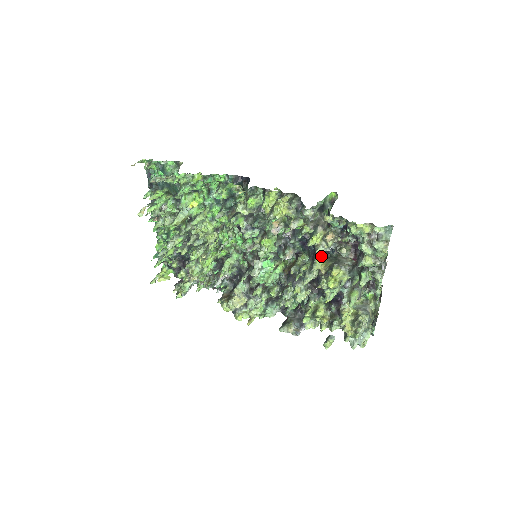
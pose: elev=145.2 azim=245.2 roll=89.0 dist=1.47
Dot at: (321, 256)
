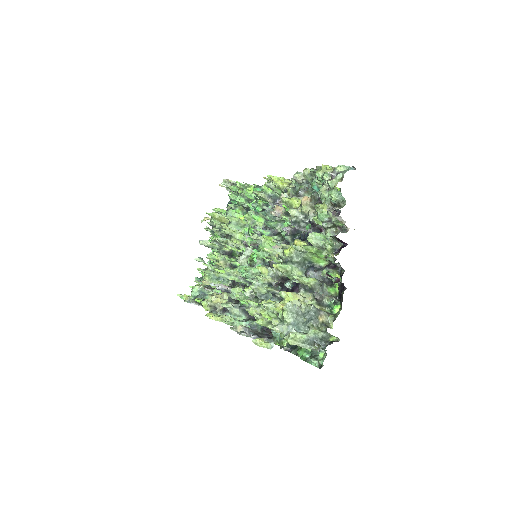
Dot at: occluded
